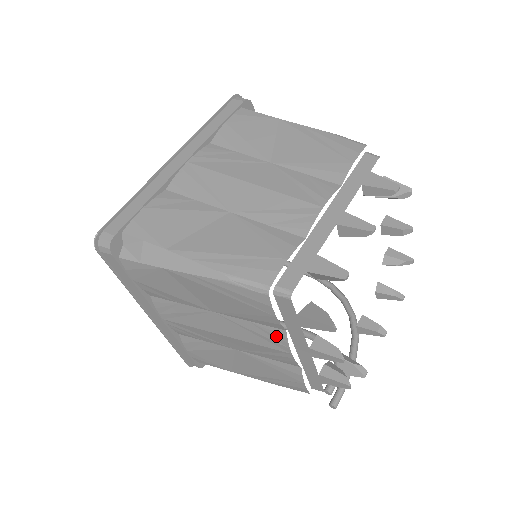
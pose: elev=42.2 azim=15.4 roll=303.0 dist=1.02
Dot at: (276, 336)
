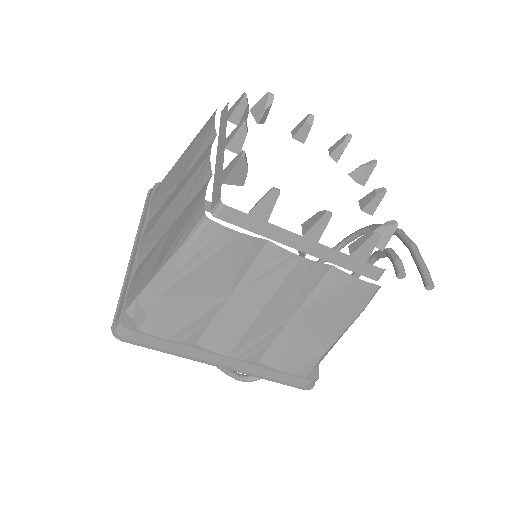
Dot at: (273, 255)
